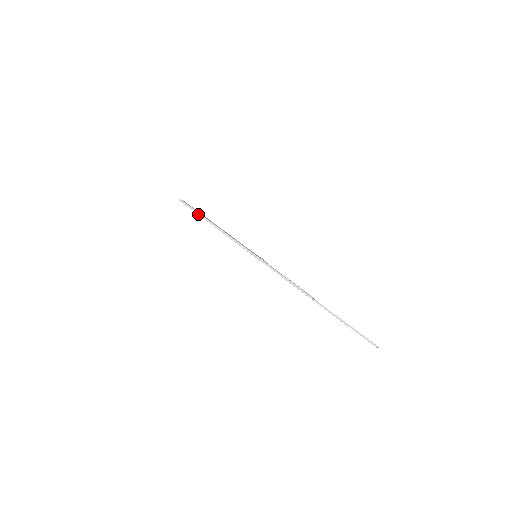
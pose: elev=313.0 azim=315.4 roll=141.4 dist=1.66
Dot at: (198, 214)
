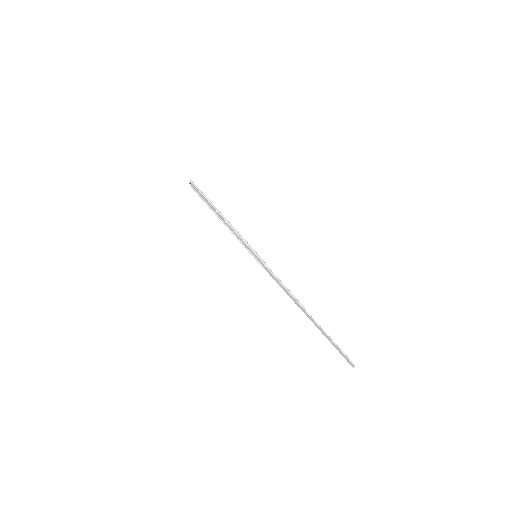
Dot at: (207, 199)
